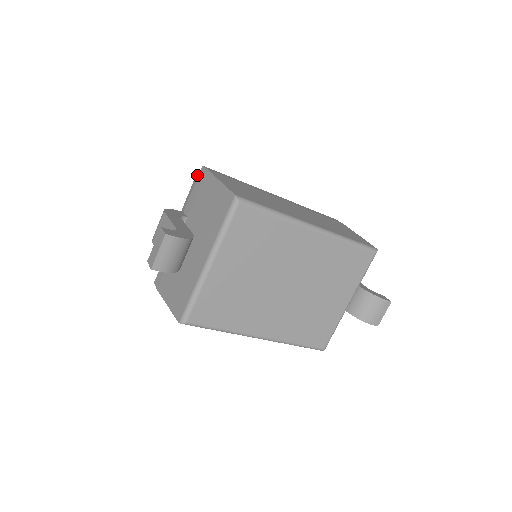
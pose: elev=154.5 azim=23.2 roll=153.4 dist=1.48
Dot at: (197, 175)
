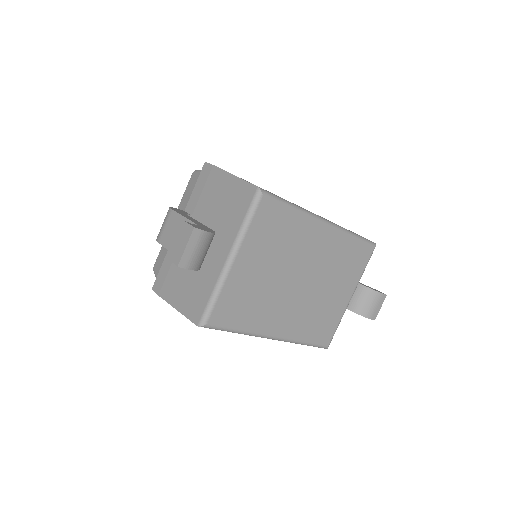
Dot at: (195, 173)
